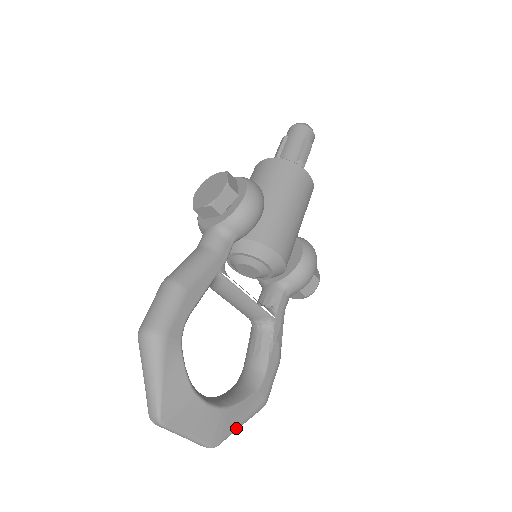
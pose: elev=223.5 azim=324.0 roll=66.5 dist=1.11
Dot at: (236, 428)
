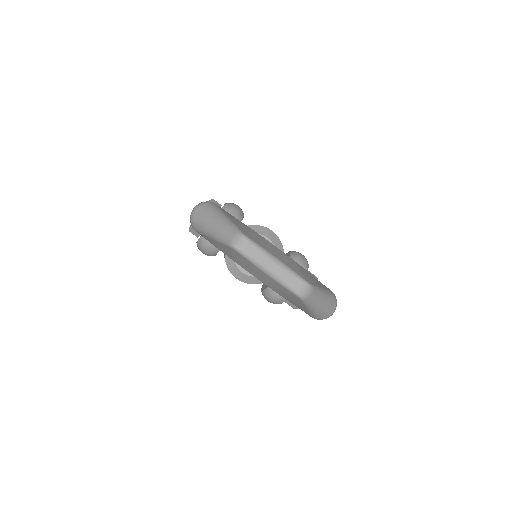
Dot at: (320, 288)
